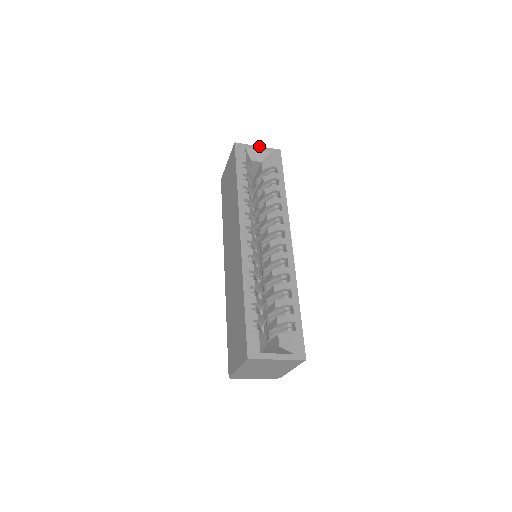
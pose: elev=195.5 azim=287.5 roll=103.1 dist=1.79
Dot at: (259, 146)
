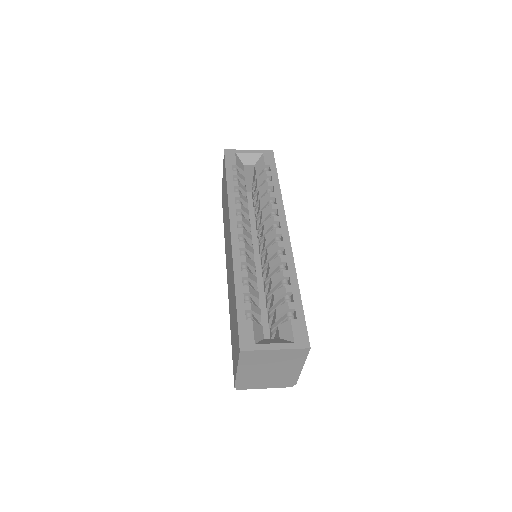
Dot at: (250, 150)
